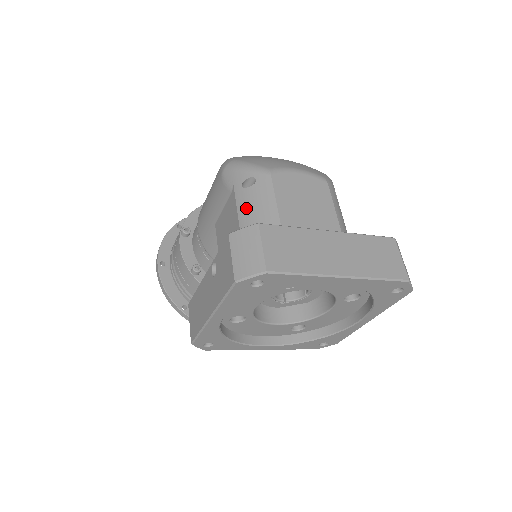
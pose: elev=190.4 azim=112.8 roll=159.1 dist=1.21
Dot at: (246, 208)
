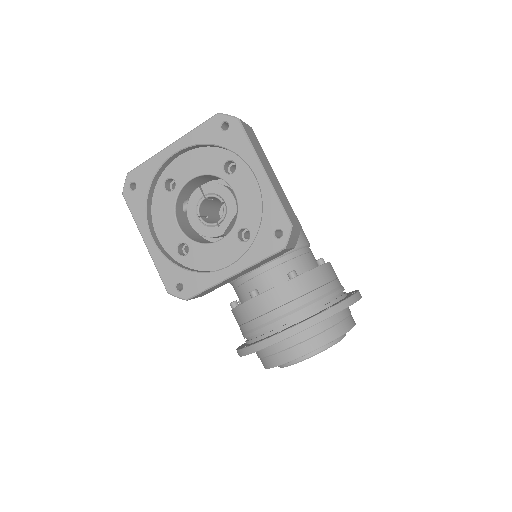
Dot at: occluded
